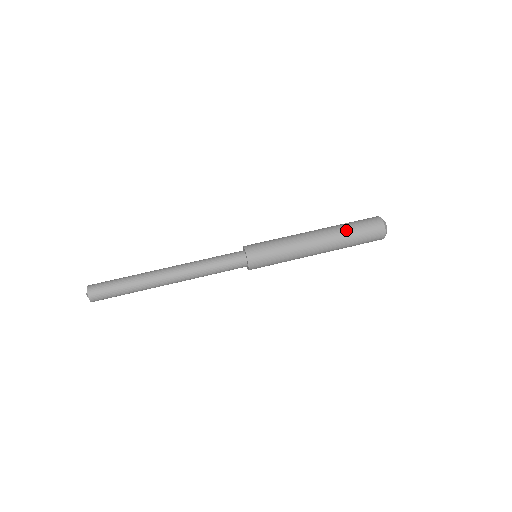
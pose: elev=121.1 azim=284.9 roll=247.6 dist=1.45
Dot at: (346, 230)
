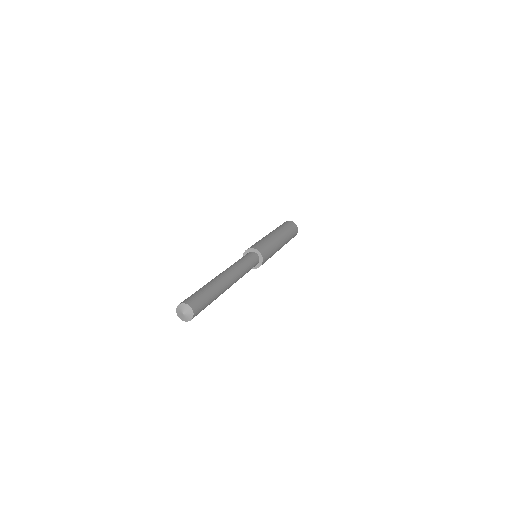
Dot at: (286, 229)
